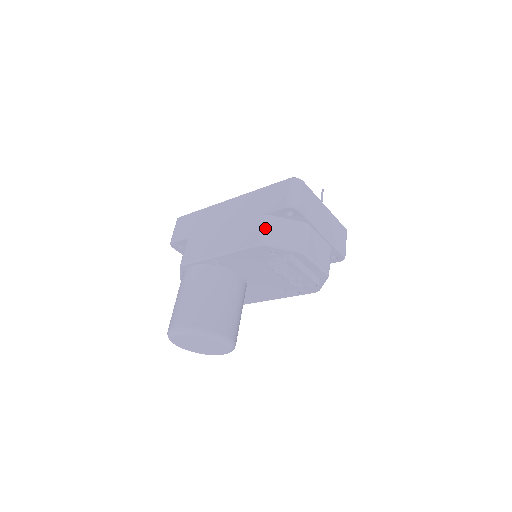
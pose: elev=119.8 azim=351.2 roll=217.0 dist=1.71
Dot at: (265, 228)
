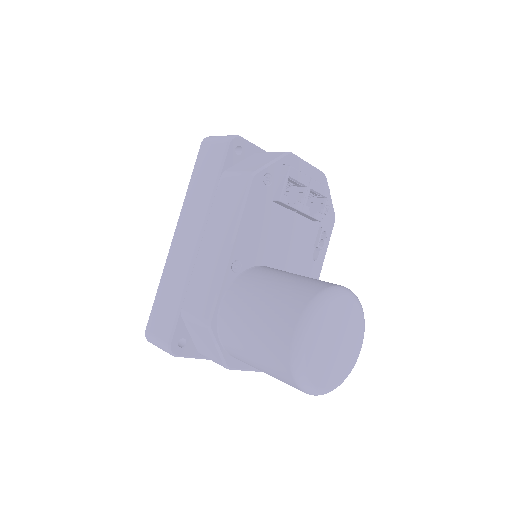
Dot at: (236, 173)
